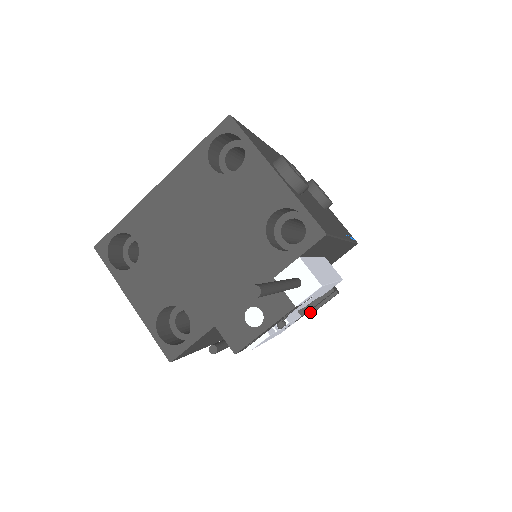
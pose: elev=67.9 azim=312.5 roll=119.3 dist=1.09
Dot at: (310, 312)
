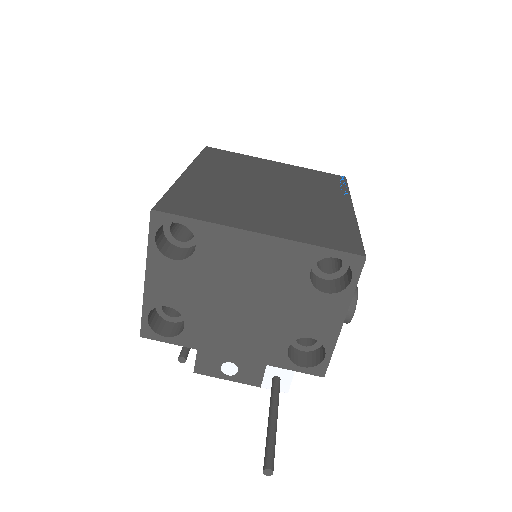
Dot at: occluded
